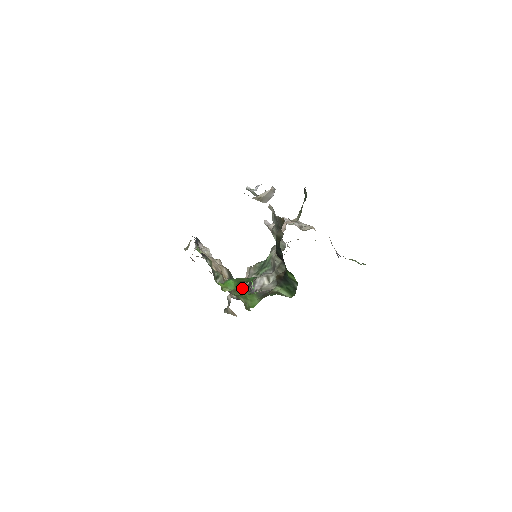
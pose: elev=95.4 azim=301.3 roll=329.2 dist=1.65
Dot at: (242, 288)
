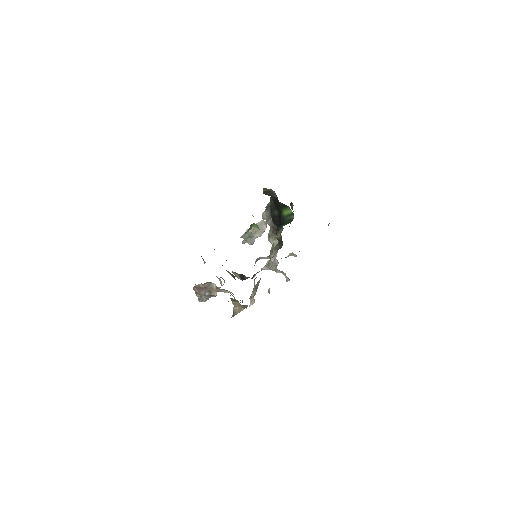
Dot at: occluded
